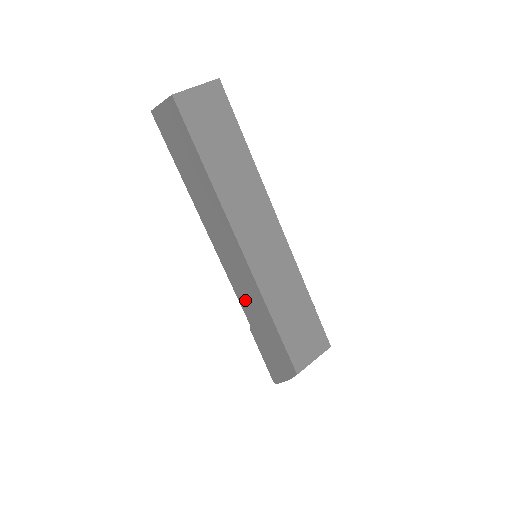
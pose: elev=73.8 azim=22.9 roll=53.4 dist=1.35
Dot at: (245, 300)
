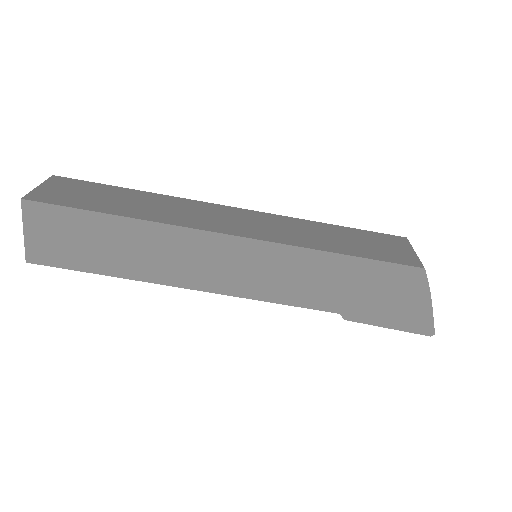
Dot at: (301, 291)
